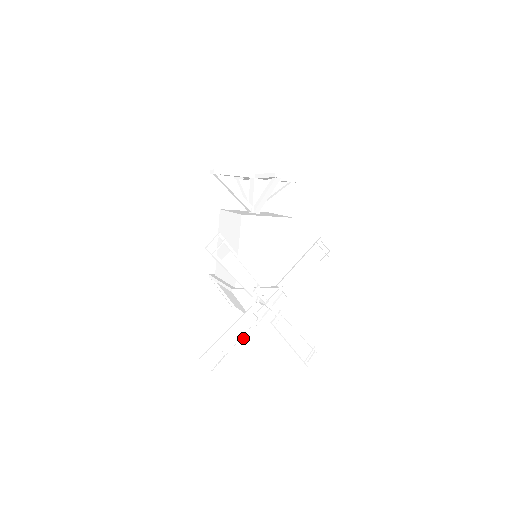
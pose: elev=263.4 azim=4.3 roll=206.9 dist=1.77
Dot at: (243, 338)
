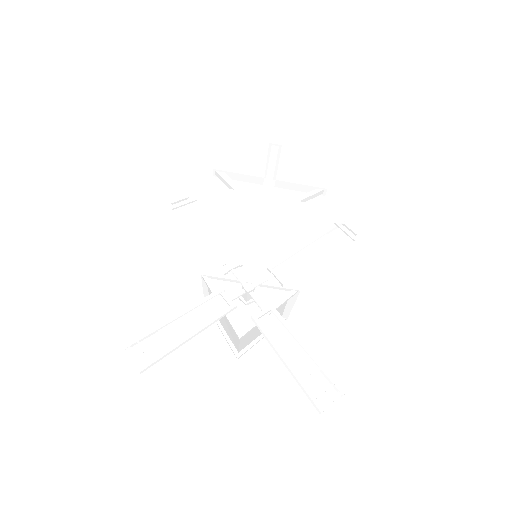
Dot at: (199, 329)
